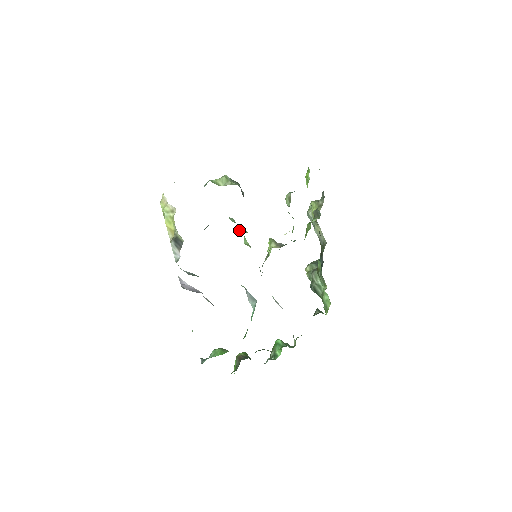
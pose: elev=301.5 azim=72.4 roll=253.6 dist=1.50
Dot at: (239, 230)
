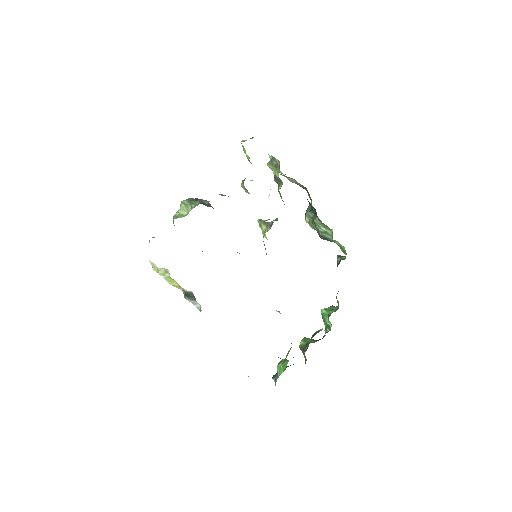
Dot at: occluded
